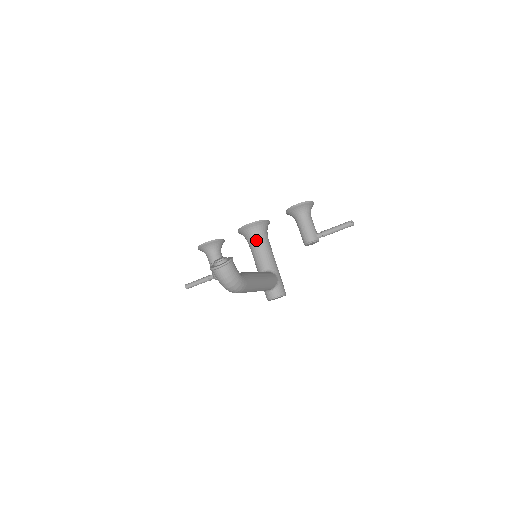
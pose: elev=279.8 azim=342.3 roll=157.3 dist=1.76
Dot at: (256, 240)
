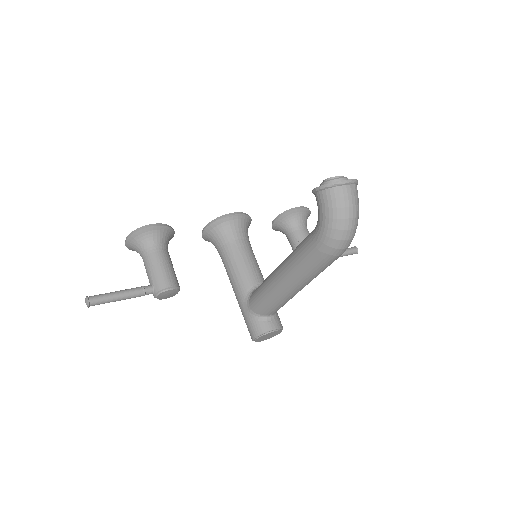
Dot at: (242, 240)
